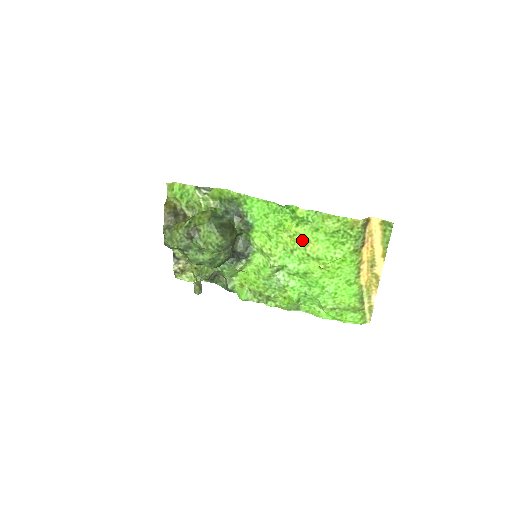
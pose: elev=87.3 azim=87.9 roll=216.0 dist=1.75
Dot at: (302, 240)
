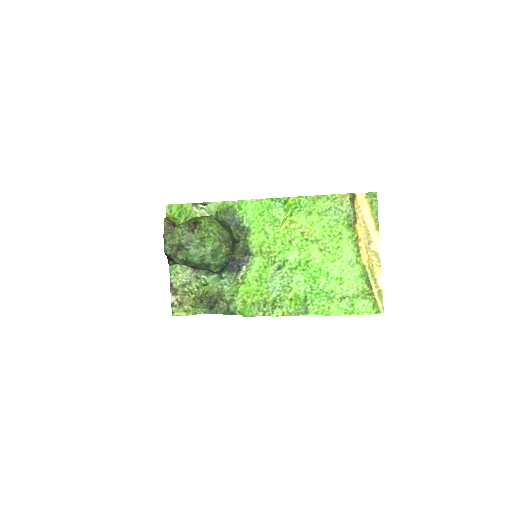
Dot at: (298, 227)
